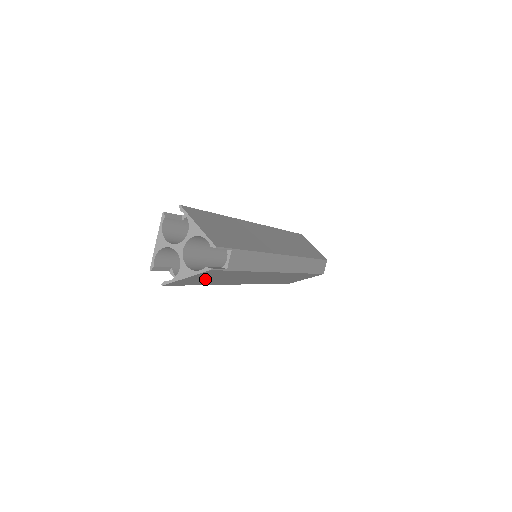
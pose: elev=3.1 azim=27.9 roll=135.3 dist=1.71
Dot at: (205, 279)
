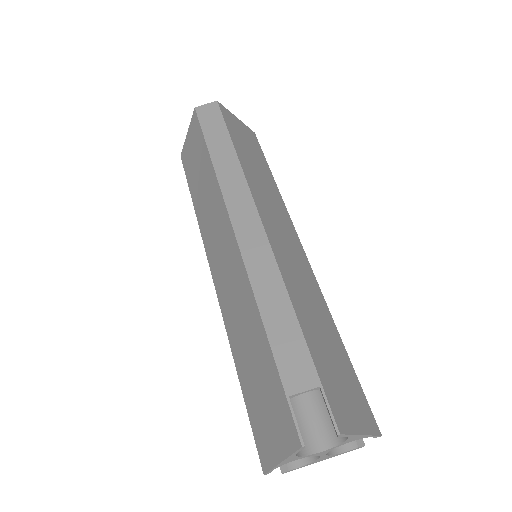
Dot at: occluded
